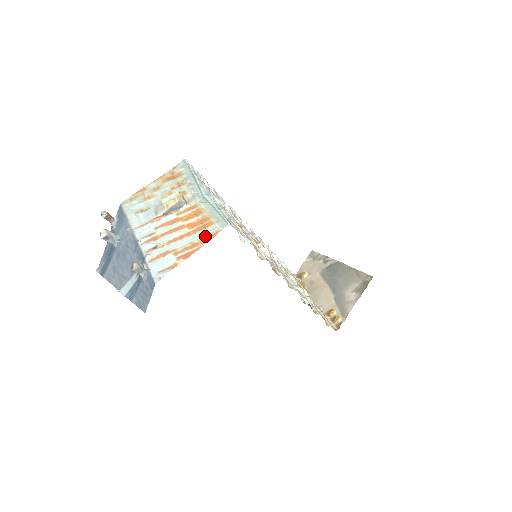
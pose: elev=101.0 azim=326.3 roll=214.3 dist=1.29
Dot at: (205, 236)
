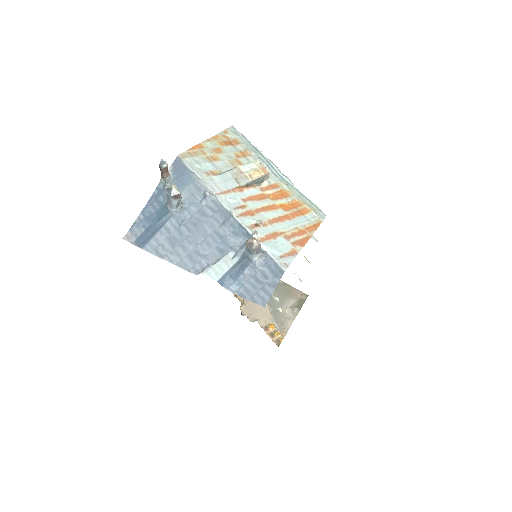
Dot at: (308, 224)
